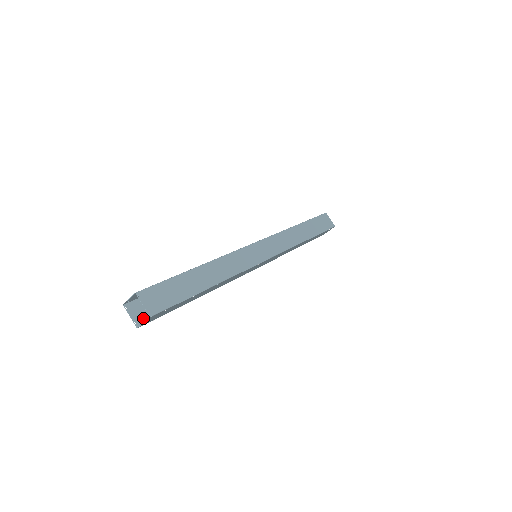
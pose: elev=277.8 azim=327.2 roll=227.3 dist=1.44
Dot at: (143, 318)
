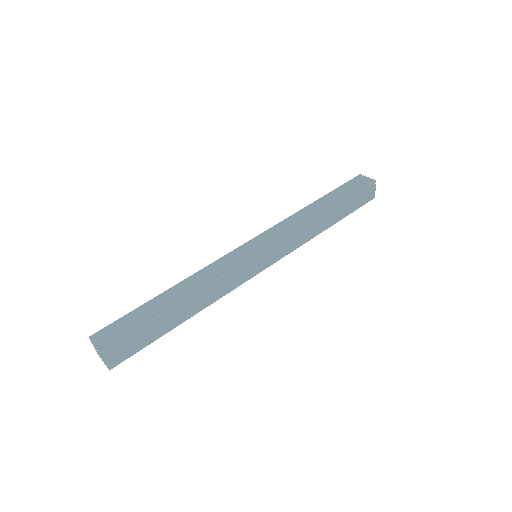
Dot at: occluded
